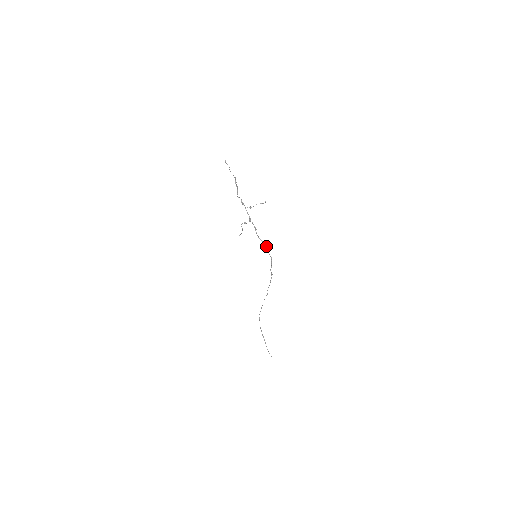
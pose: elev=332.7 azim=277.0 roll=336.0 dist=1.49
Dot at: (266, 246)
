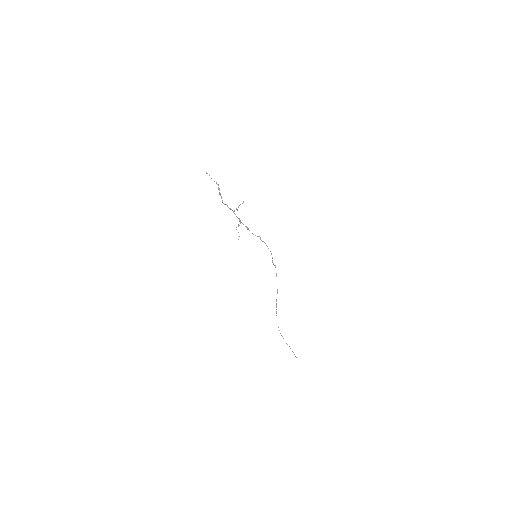
Dot at: (261, 240)
